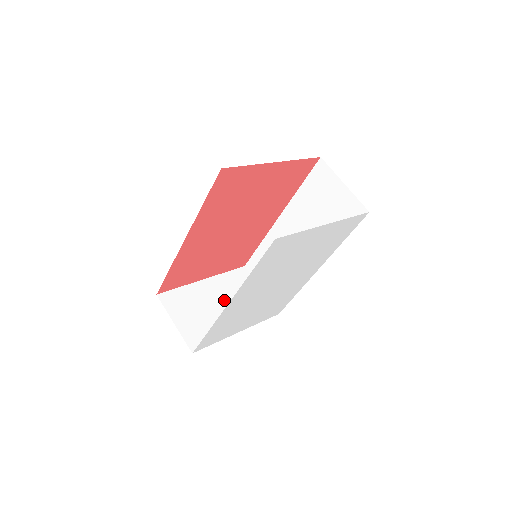
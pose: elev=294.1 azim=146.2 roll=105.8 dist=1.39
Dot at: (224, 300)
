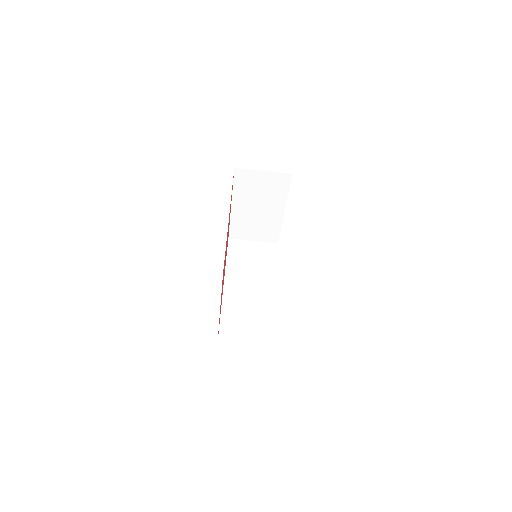
Dot at: (255, 204)
